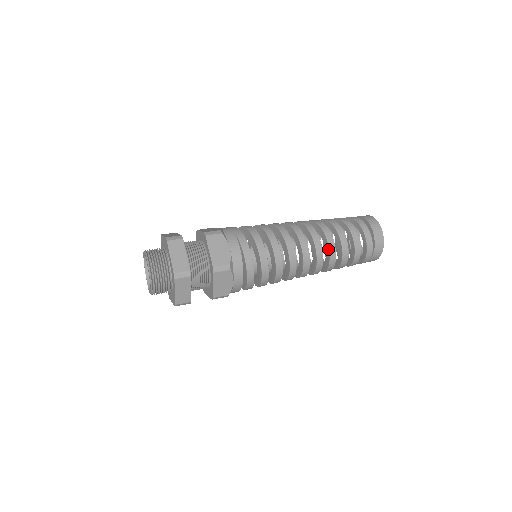
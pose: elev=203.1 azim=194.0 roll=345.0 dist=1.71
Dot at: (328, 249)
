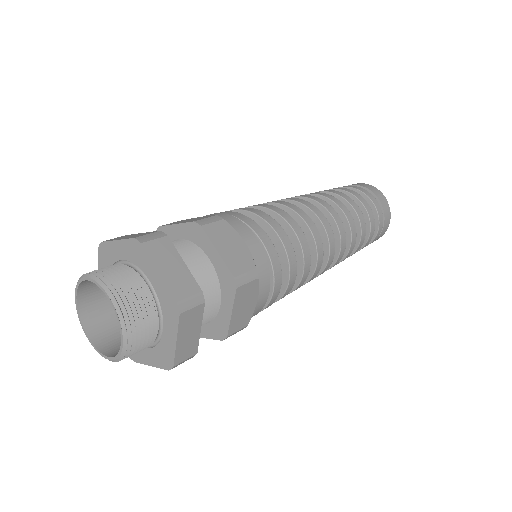
Dot at: (348, 228)
